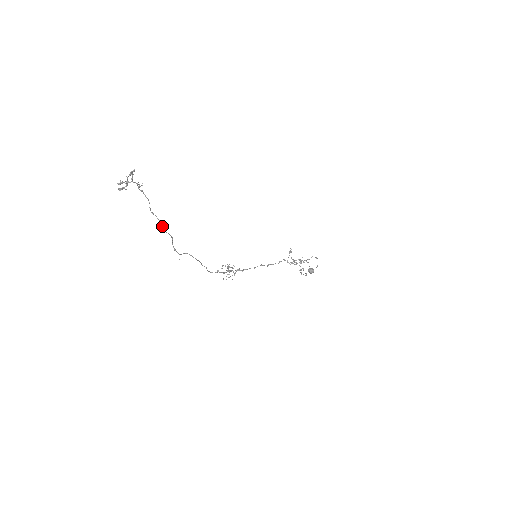
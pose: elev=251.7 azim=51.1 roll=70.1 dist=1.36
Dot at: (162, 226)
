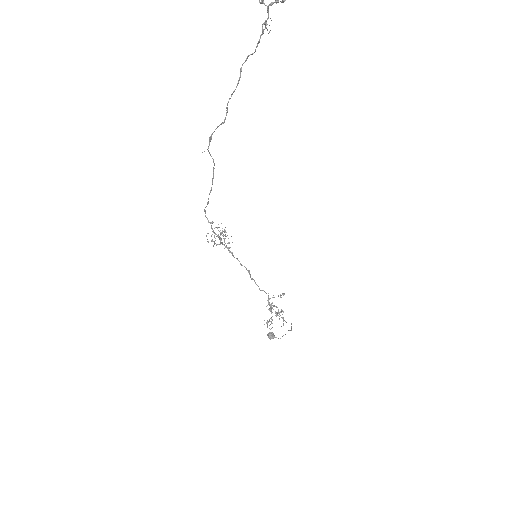
Dot at: occluded
